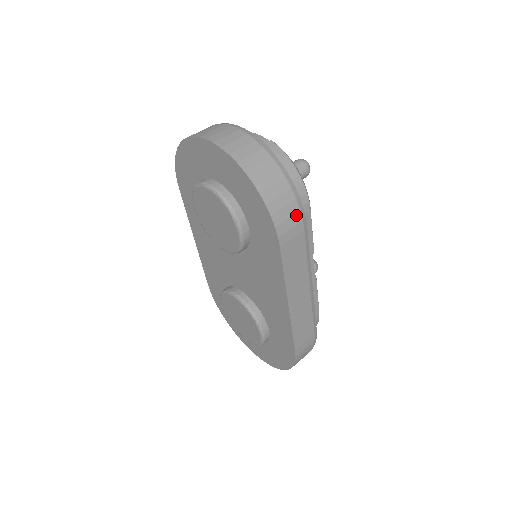
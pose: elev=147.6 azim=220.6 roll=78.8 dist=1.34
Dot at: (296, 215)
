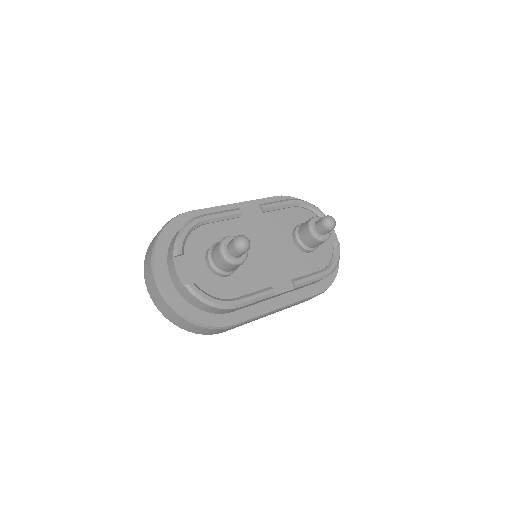
Dot at: (221, 330)
